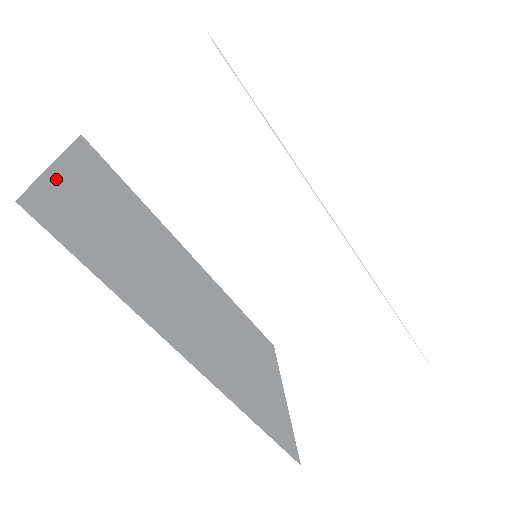
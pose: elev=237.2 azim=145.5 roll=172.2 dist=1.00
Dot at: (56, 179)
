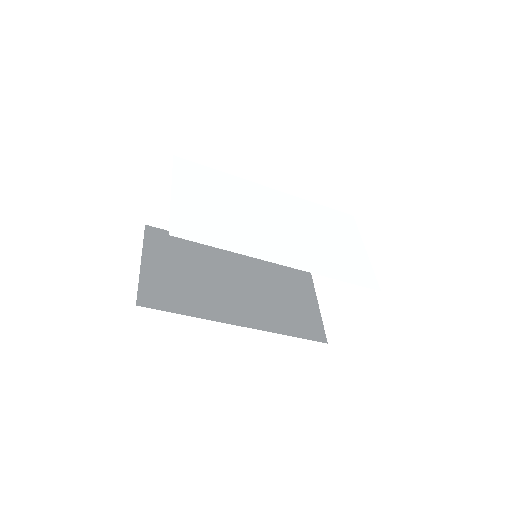
Dot at: (145, 274)
